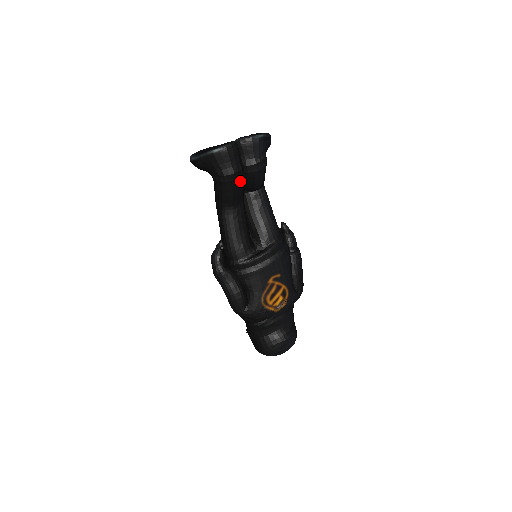
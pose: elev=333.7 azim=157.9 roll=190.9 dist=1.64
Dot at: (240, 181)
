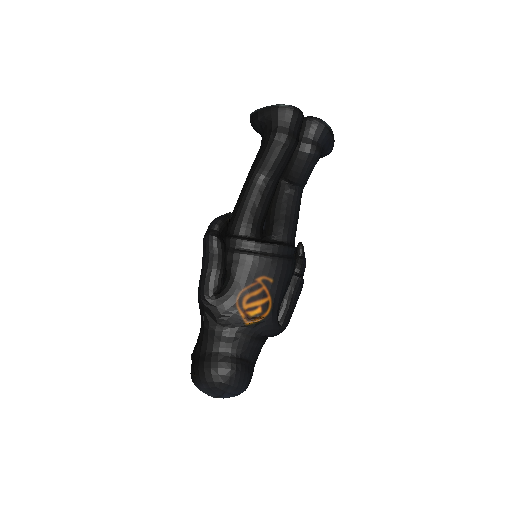
Dot at: (288, 151)
